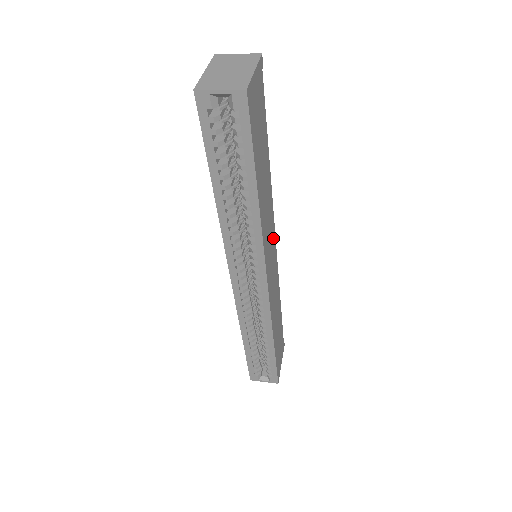
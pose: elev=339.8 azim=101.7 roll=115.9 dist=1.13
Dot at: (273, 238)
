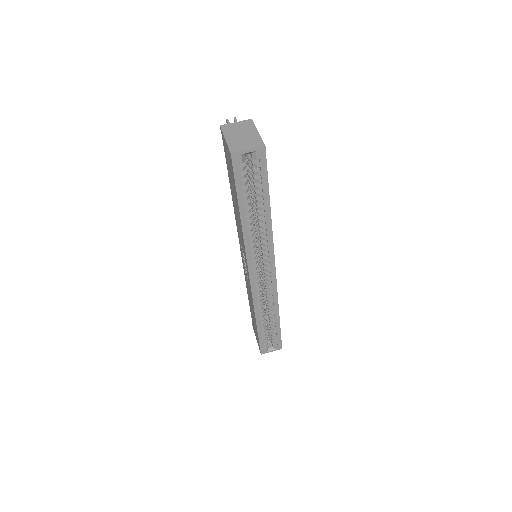
Dot at: occluded
